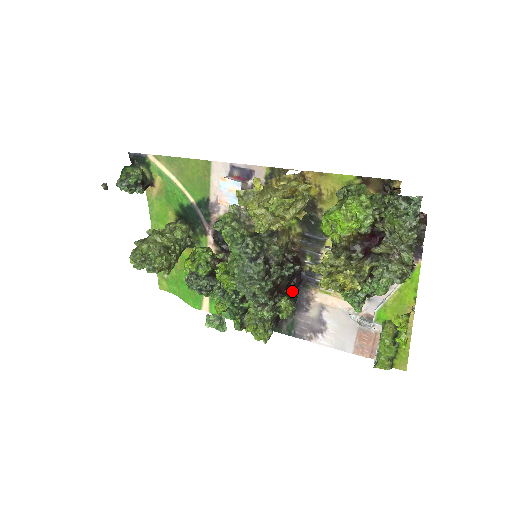
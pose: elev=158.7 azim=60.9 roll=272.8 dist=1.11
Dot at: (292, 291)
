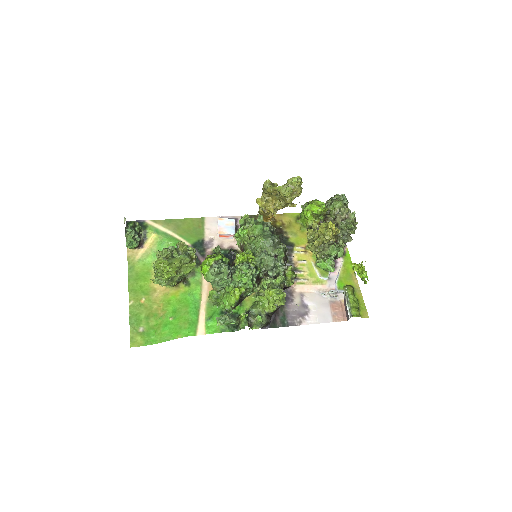
Dot at: occluded
